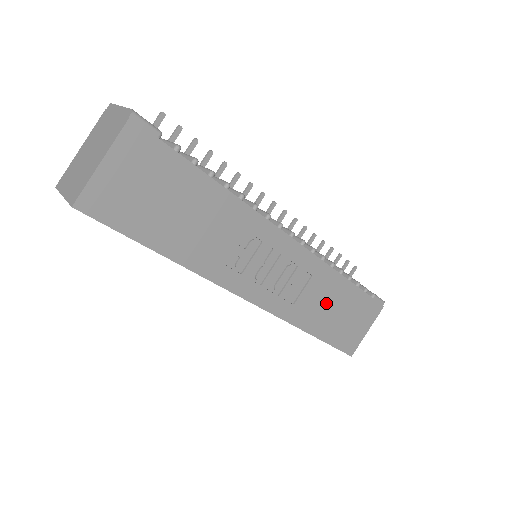
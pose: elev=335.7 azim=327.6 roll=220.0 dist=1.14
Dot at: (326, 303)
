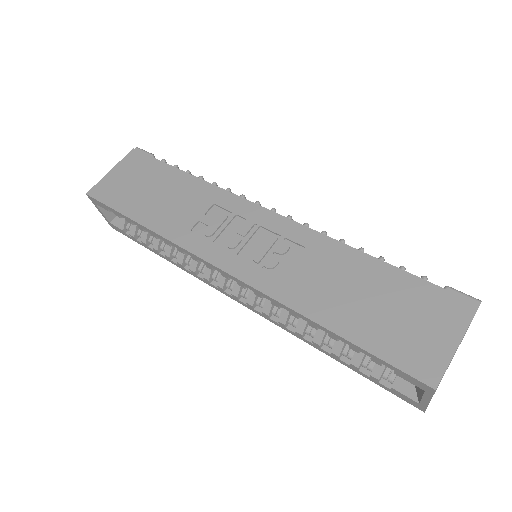
Dot at: (340, 284)
